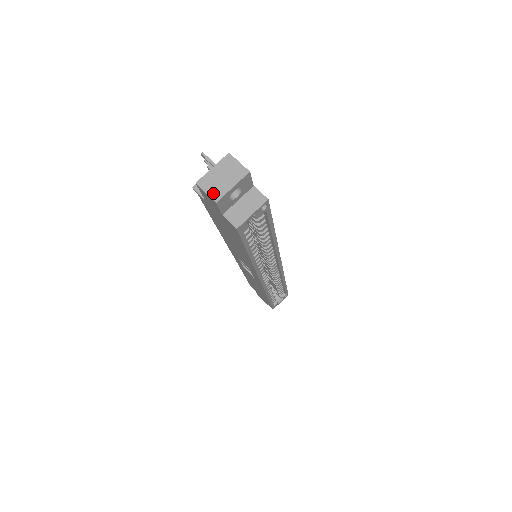
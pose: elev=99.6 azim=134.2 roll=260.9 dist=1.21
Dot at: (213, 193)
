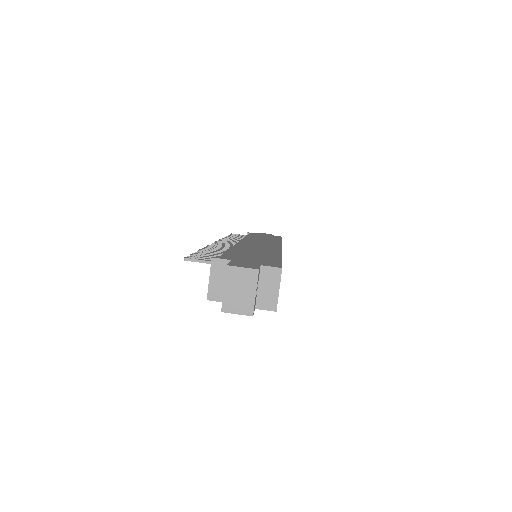
Dot at: (243, 310)
